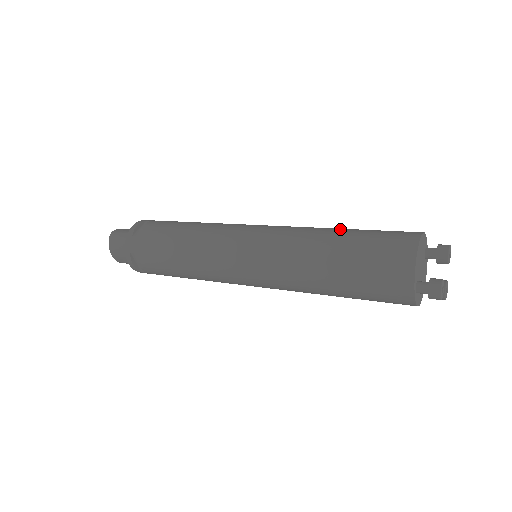
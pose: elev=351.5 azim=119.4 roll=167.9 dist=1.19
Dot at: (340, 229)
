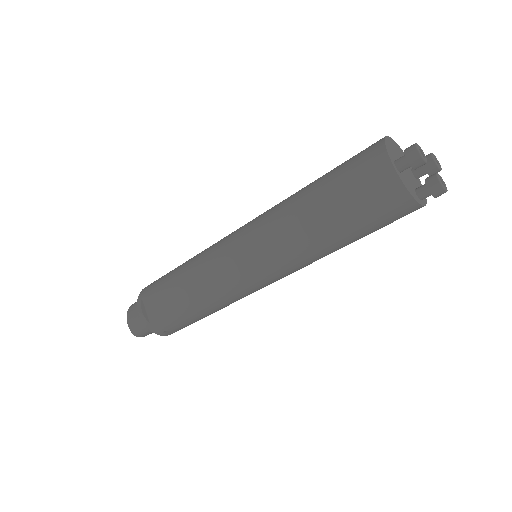
Dot at: occluded
